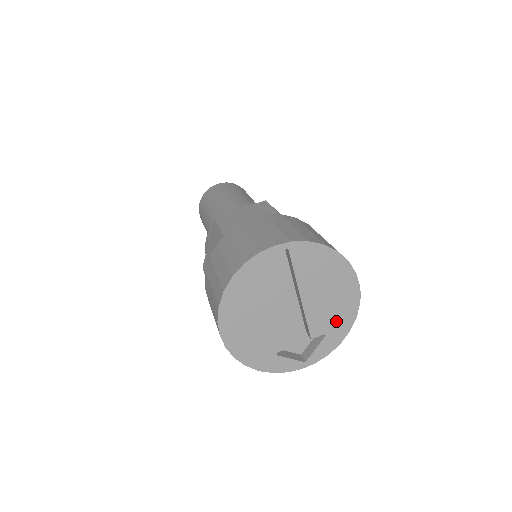
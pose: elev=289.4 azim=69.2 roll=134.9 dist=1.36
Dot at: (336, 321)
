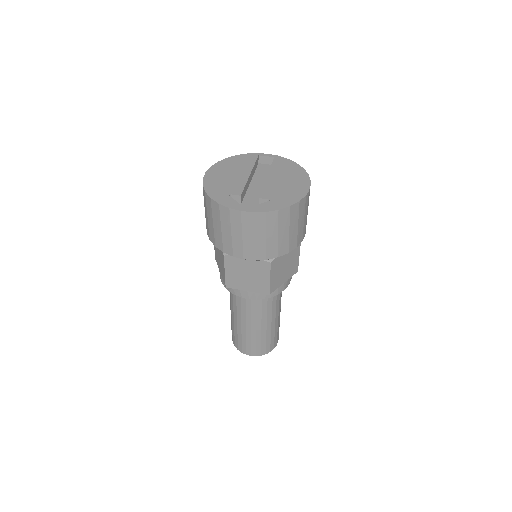
Dot at: (283, 197)
